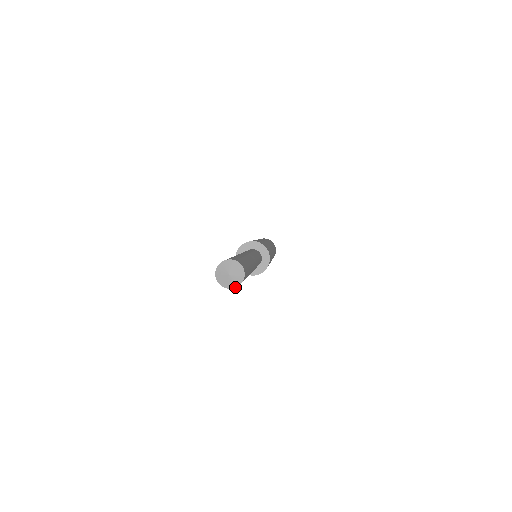
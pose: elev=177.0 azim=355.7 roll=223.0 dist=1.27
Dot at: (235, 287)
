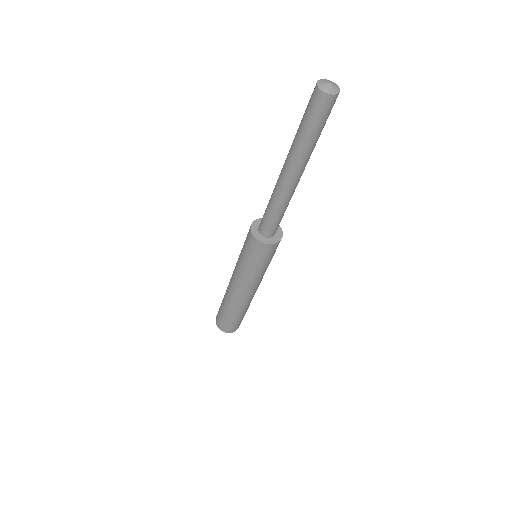
Dot at: occluded
